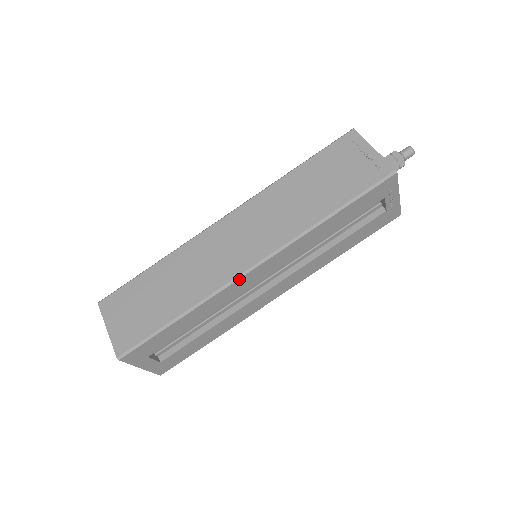
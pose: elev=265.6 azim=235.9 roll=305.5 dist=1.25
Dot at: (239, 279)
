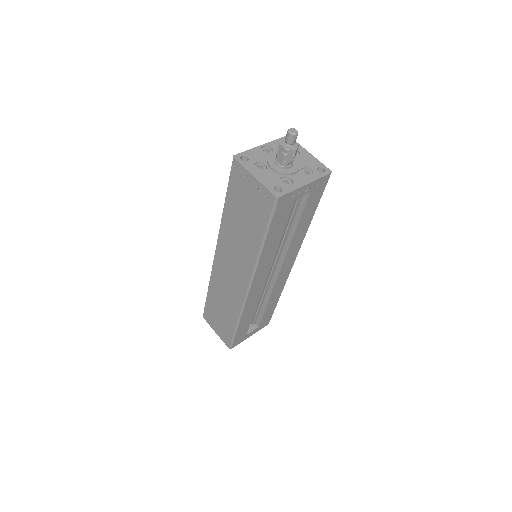
Dot at: (247, 298)
